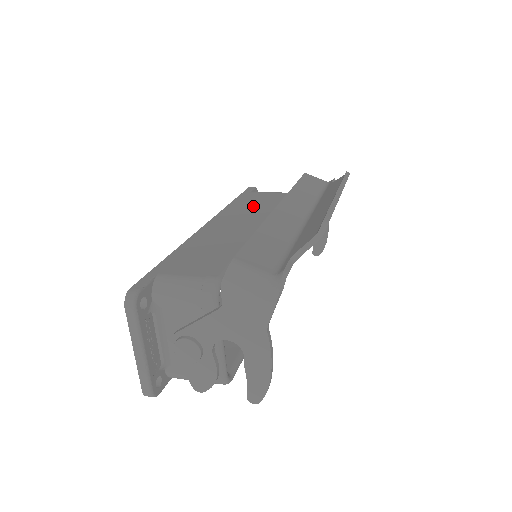
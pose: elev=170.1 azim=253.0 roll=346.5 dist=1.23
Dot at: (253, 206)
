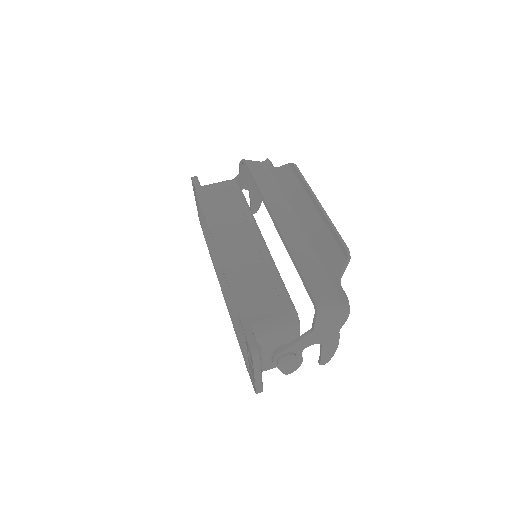
Dot at: (228, 210)
